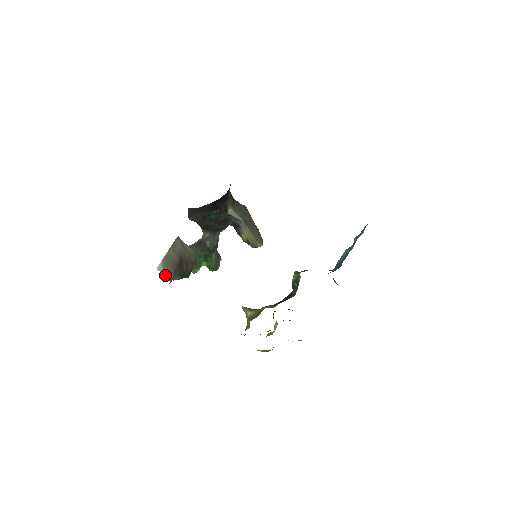
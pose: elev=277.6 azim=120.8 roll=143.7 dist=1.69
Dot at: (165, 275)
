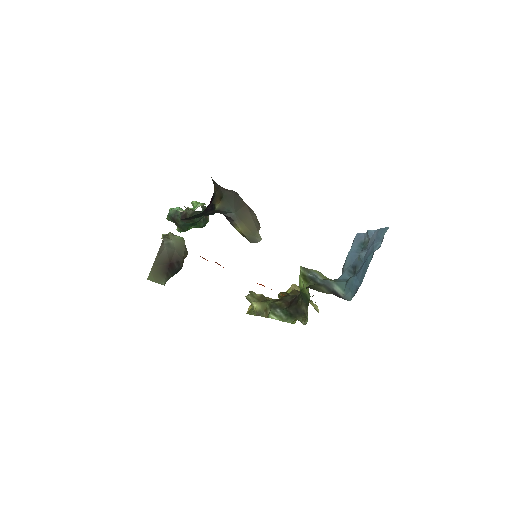
Dot at: (158, 282)
